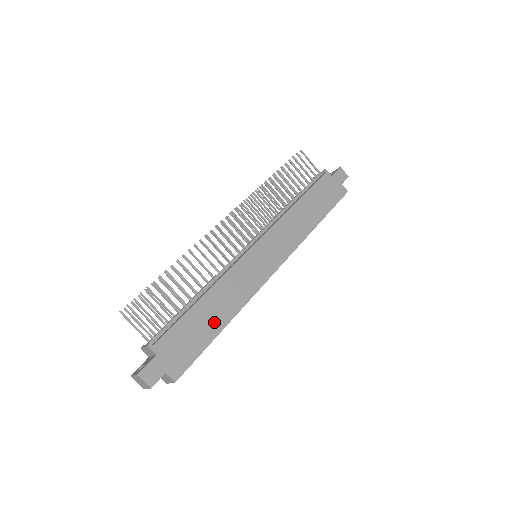
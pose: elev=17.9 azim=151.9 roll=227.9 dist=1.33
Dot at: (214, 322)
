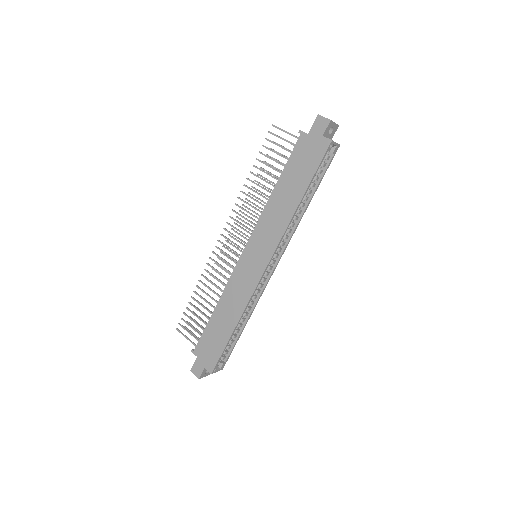
Dot at: (226, 326)
